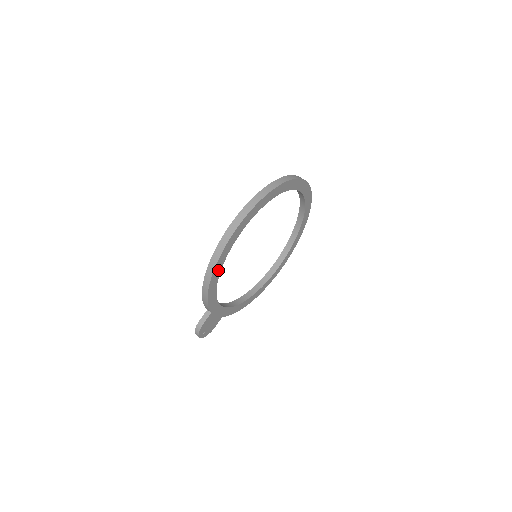
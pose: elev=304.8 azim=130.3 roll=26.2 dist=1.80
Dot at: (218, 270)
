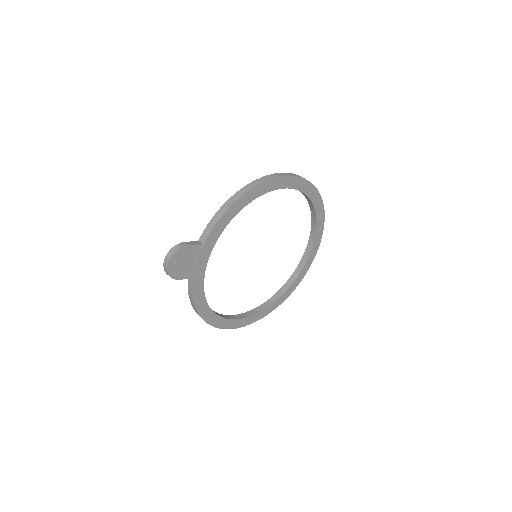
Dot at: (256, 194)
